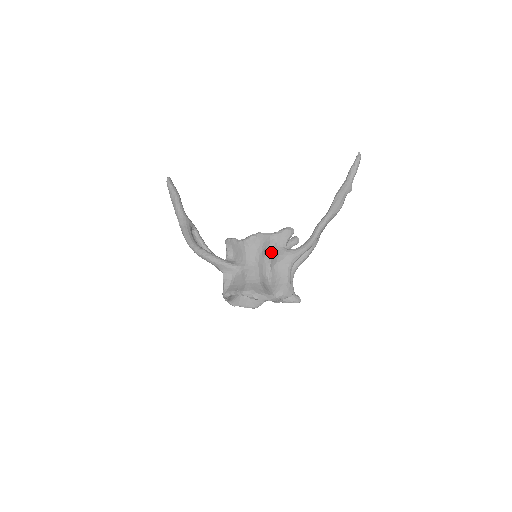
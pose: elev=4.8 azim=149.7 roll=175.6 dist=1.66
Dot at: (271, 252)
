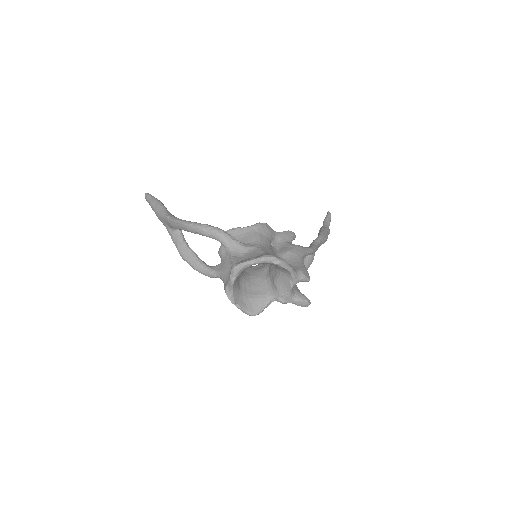
Dot at: (277, 246)
